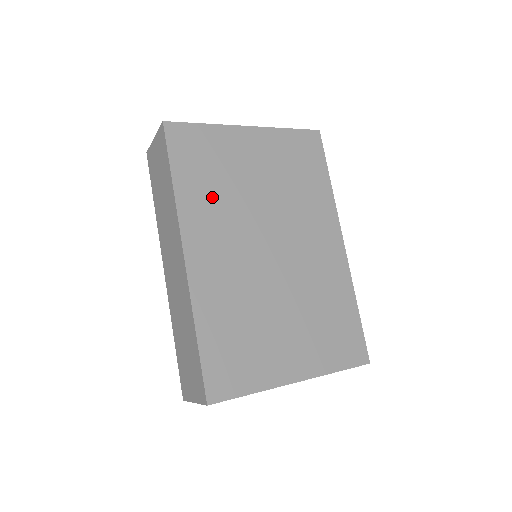
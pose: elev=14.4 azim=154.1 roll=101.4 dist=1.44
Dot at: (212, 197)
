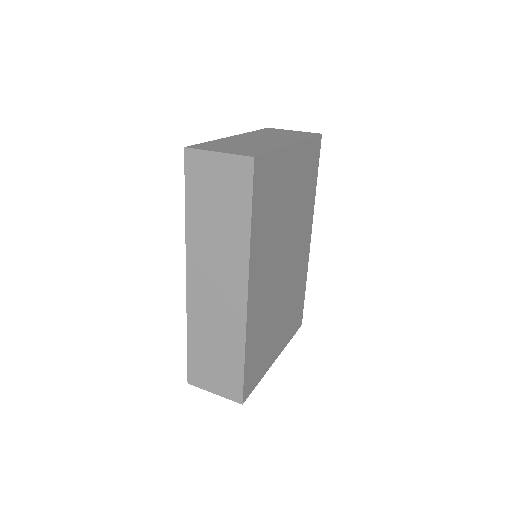
Dot at: (267, 231)
